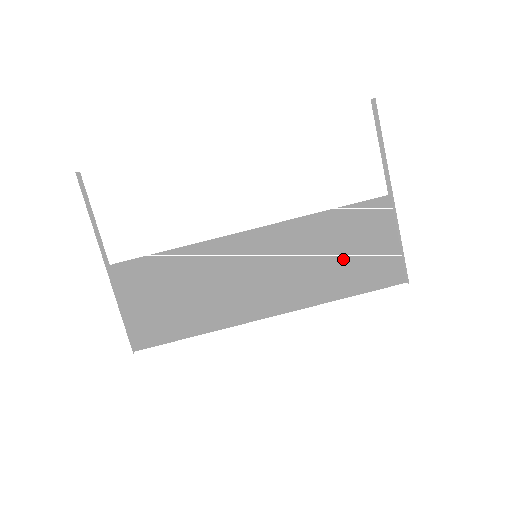
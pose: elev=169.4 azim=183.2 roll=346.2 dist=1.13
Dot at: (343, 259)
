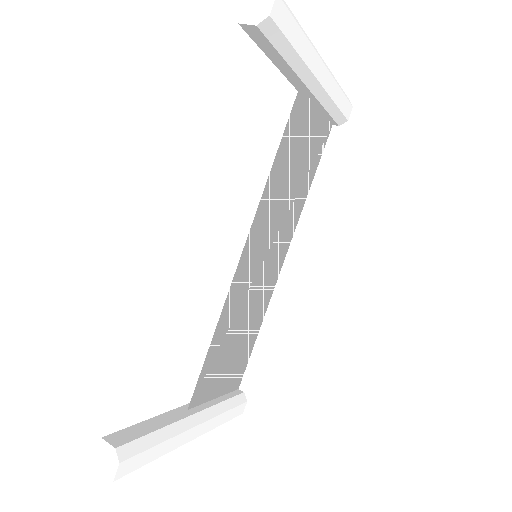
Dot at: (298, 172)
